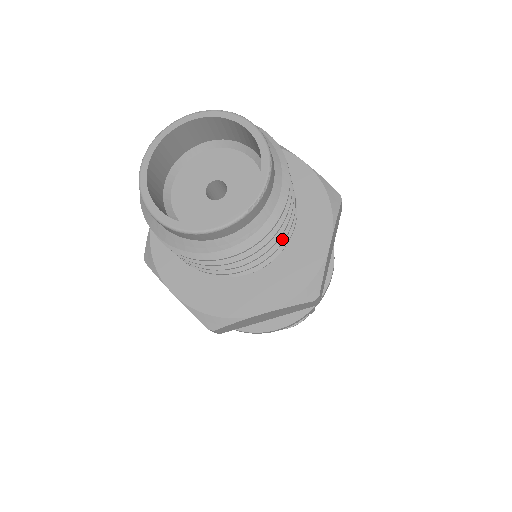
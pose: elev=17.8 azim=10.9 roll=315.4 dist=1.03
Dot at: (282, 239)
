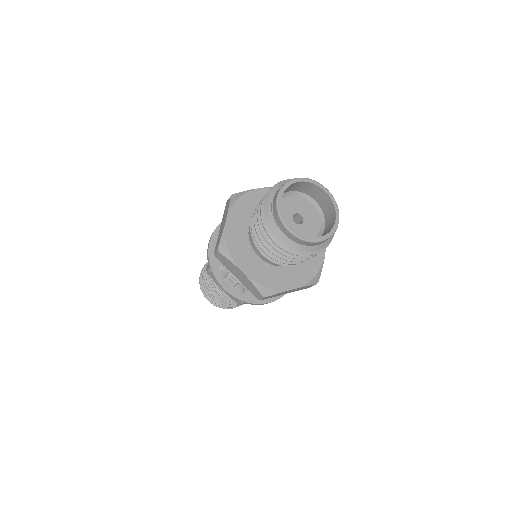
Dot at: occluded
